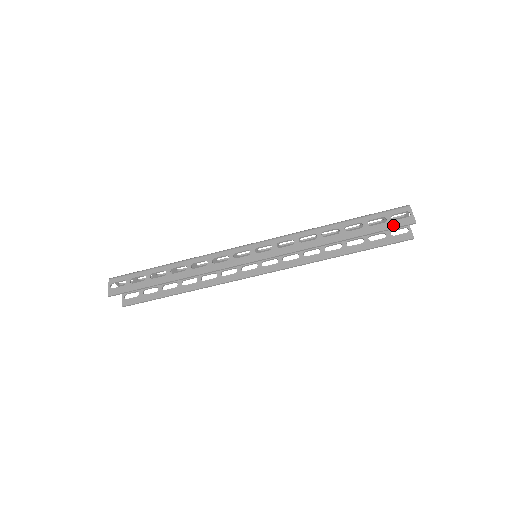
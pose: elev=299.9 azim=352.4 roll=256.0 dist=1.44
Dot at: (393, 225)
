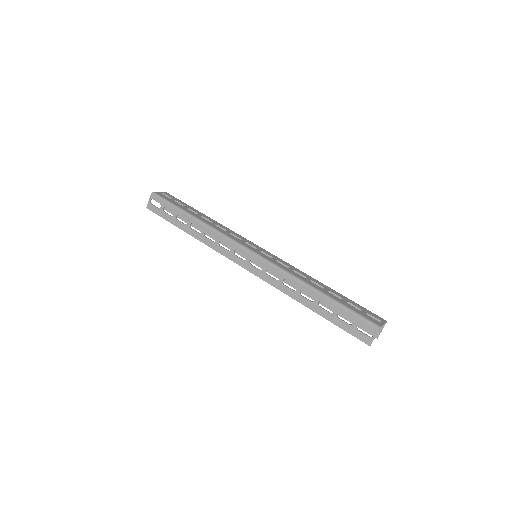
Dot at: (353, 332)
